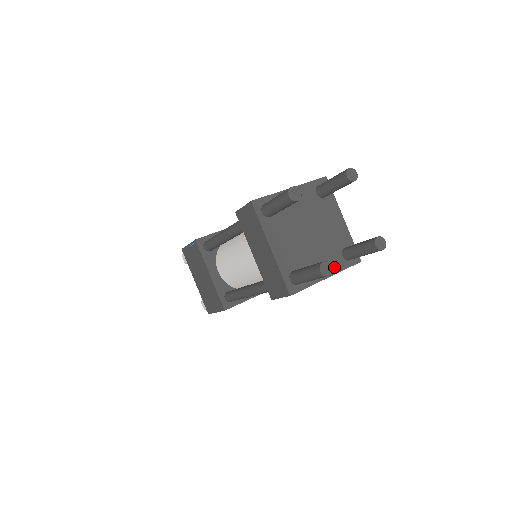
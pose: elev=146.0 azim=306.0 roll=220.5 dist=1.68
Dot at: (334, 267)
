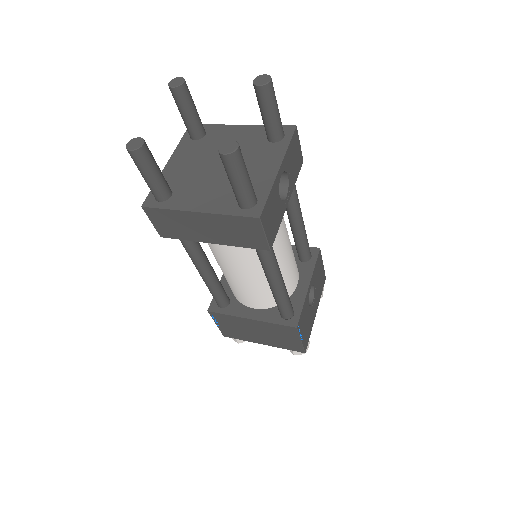
Dot at: (216, 206)
